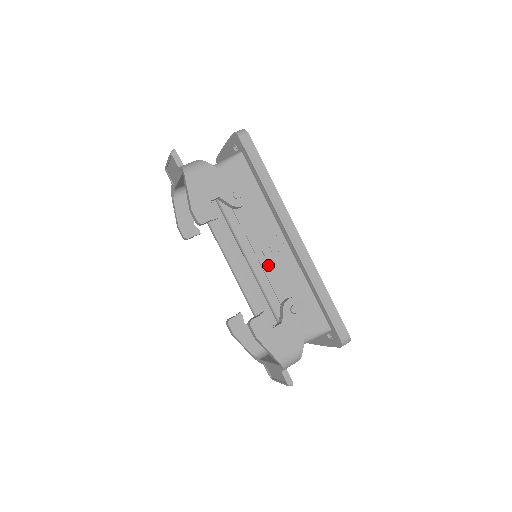
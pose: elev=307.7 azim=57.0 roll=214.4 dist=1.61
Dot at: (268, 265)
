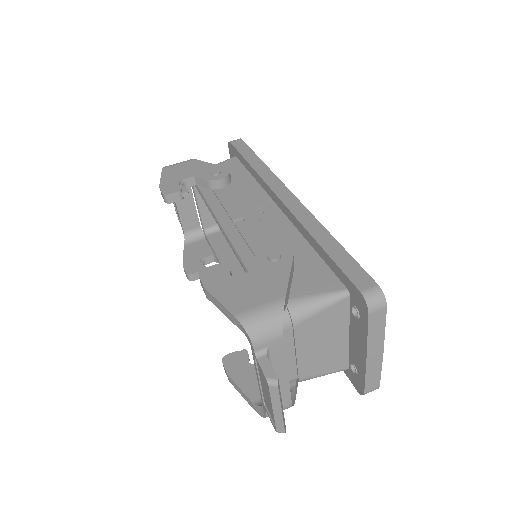
Dot at: (248, 228)
